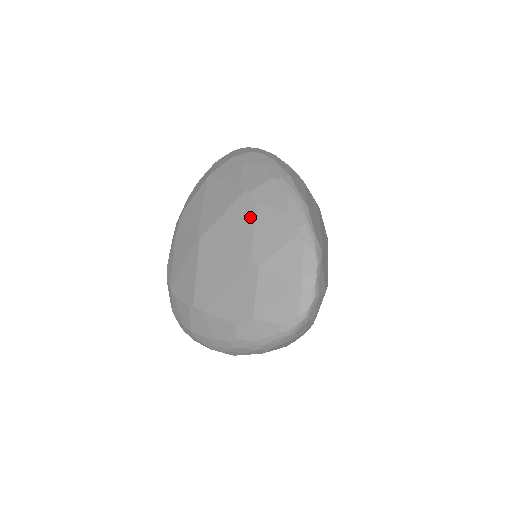
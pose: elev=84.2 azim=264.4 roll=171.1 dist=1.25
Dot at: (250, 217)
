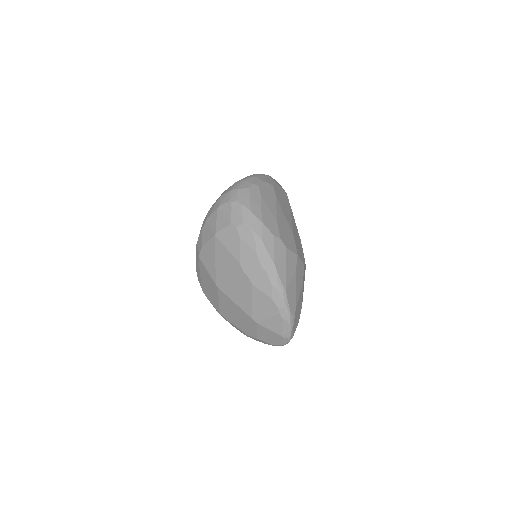
Dot at: (249, 292)
